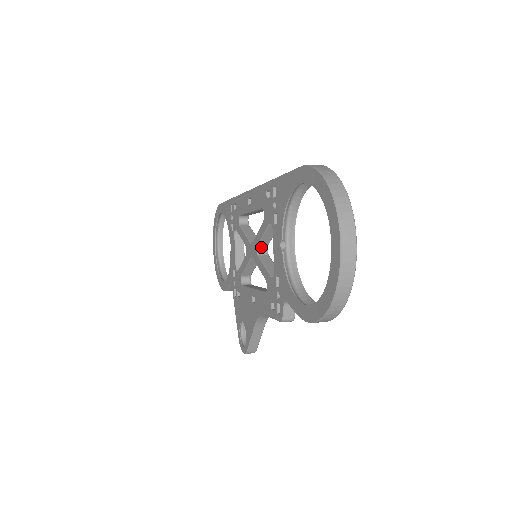
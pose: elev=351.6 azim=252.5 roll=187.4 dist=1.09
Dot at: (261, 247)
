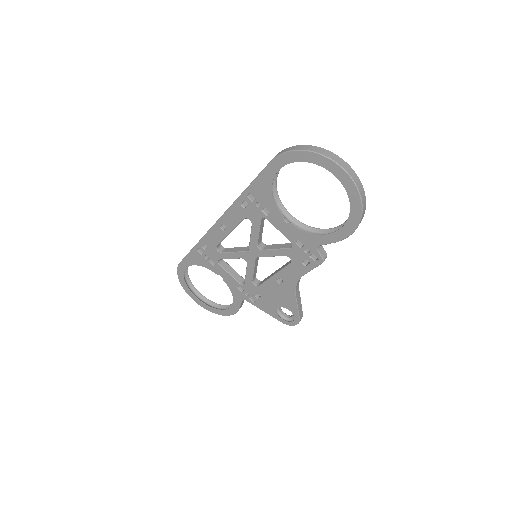
Dot at: (259, 244)
